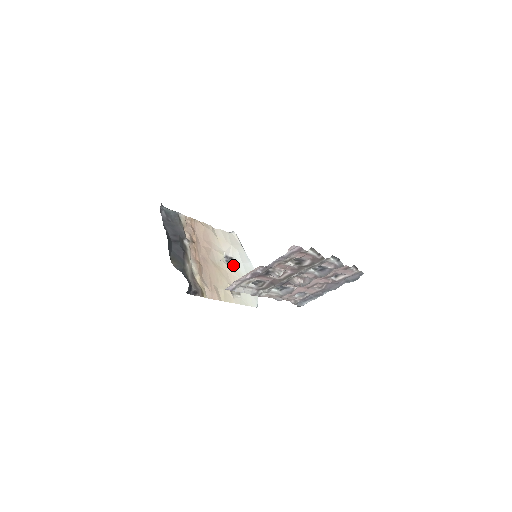
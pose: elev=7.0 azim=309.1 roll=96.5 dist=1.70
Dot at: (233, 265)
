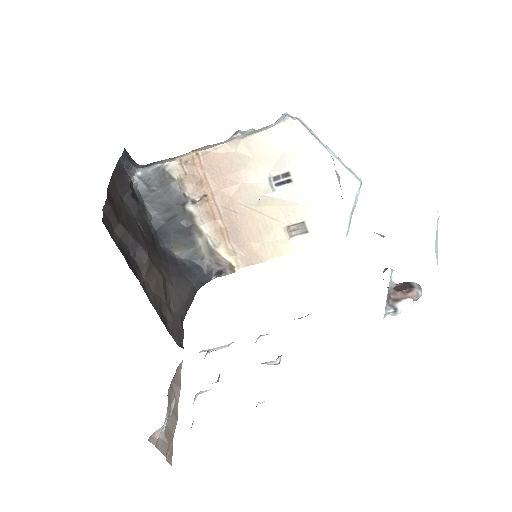
Dot at: (290, 187)
